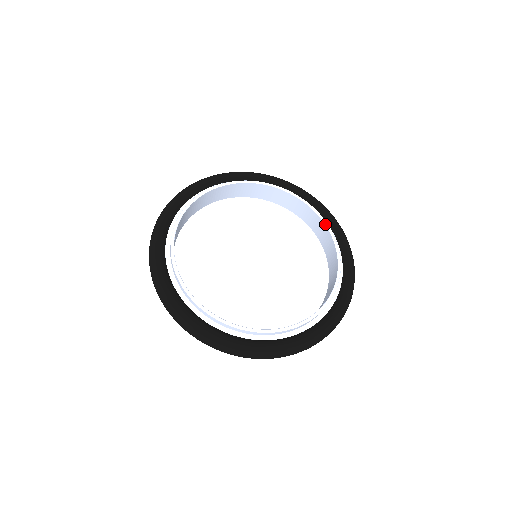
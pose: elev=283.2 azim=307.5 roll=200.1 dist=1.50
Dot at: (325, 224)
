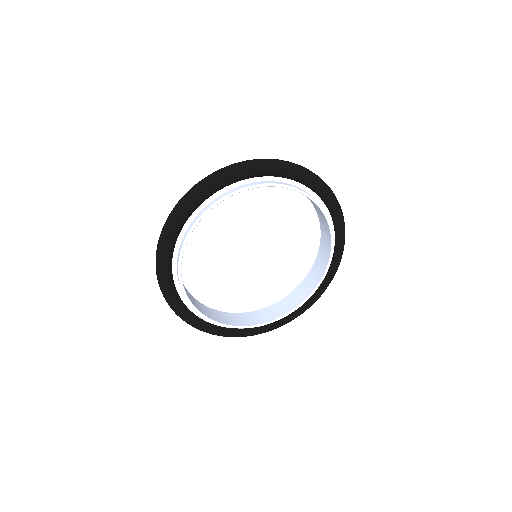
Dot at: (324, 275)
